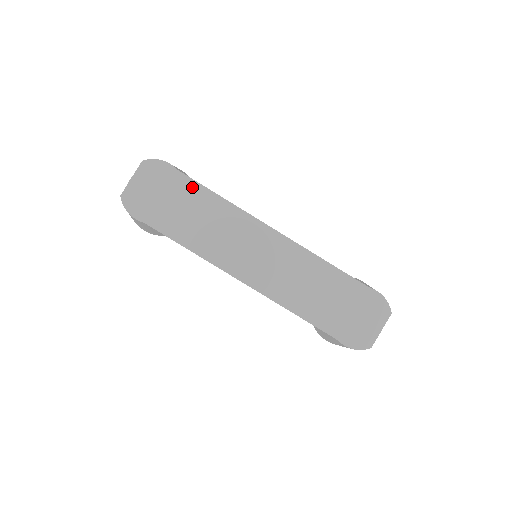
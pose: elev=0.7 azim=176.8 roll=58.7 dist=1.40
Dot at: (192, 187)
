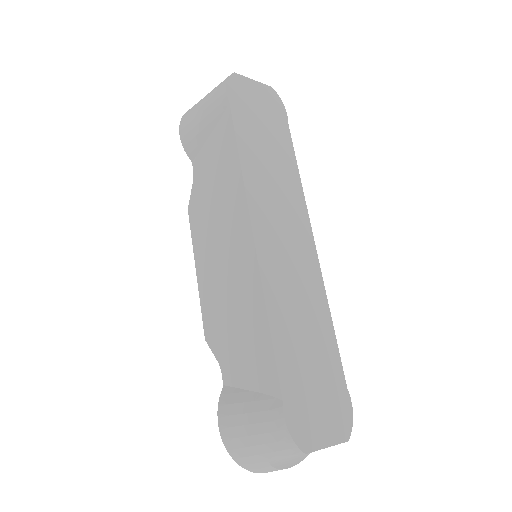
Dot at: (287, 141)
